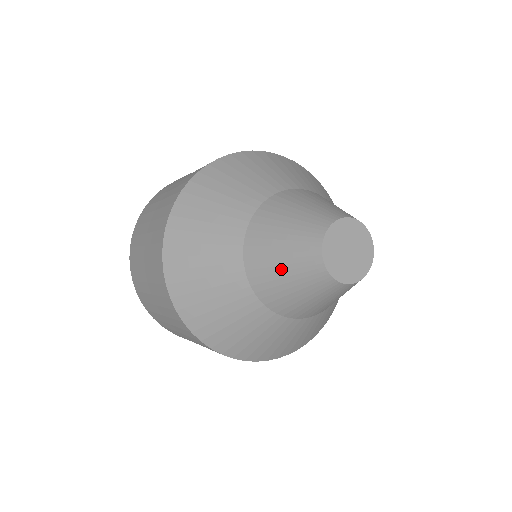
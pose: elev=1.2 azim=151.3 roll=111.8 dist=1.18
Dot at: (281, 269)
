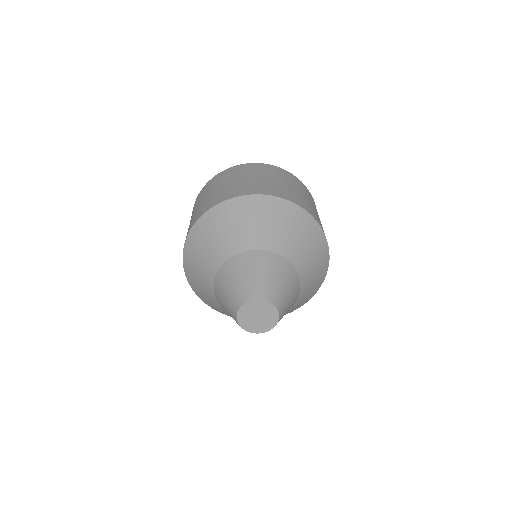
Dot at: occluded
